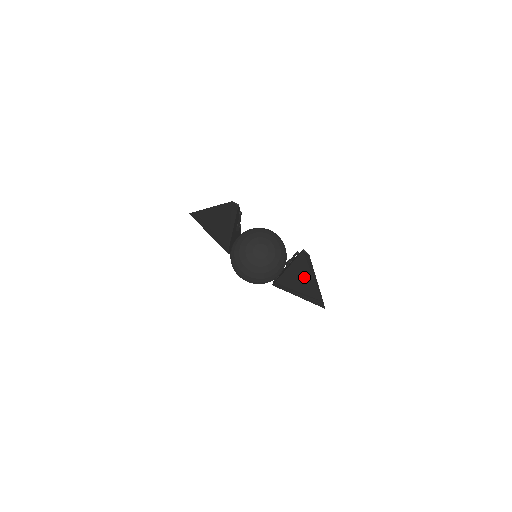
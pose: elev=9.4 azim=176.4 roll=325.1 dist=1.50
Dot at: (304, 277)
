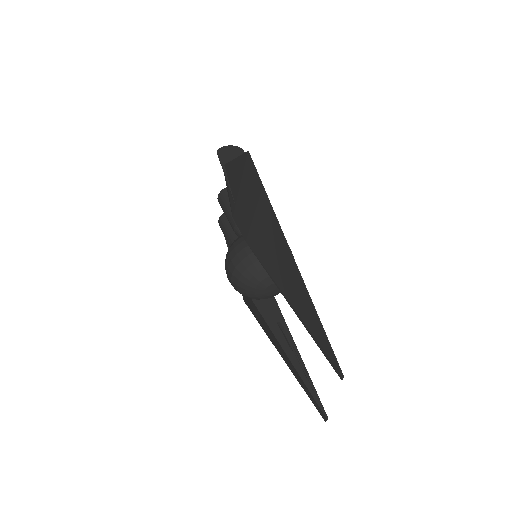
Dot at: (282, 352)
